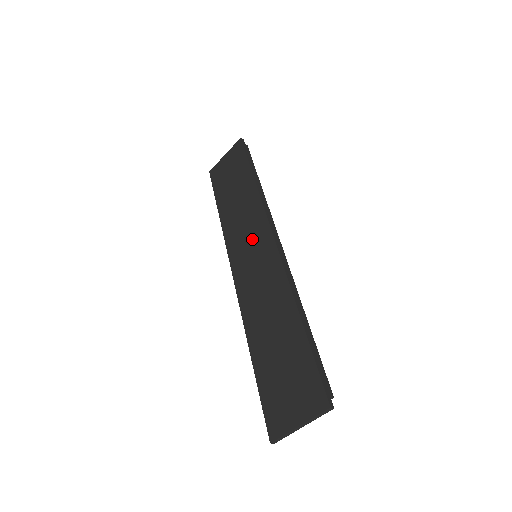
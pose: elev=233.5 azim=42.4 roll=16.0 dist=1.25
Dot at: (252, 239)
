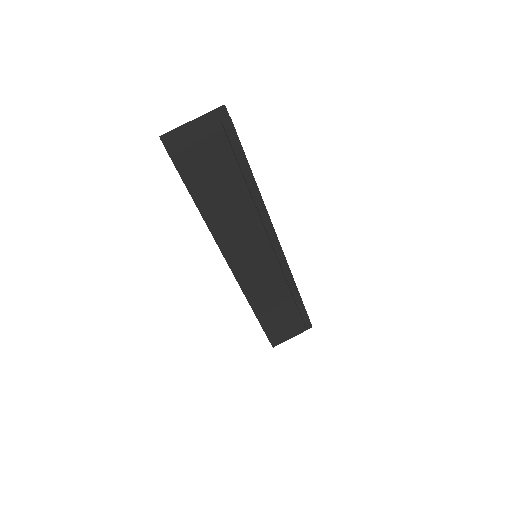
Dot at: occluded
